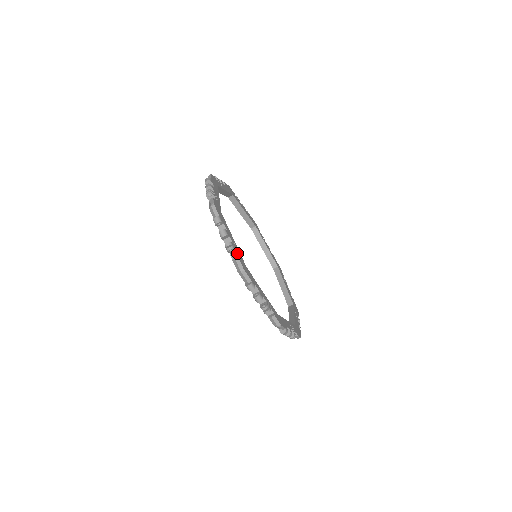
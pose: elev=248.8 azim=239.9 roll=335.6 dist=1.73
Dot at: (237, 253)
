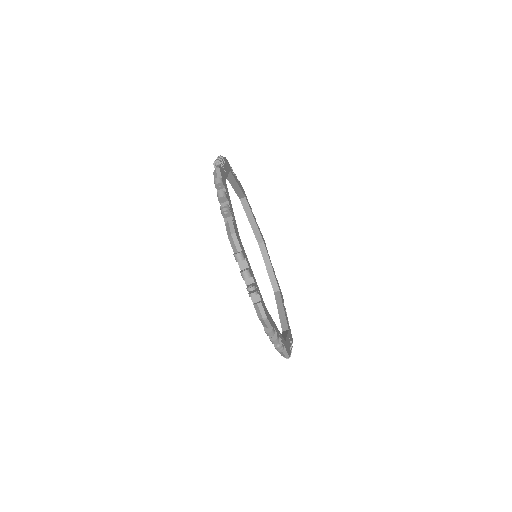
Dot at: (232, 218)
